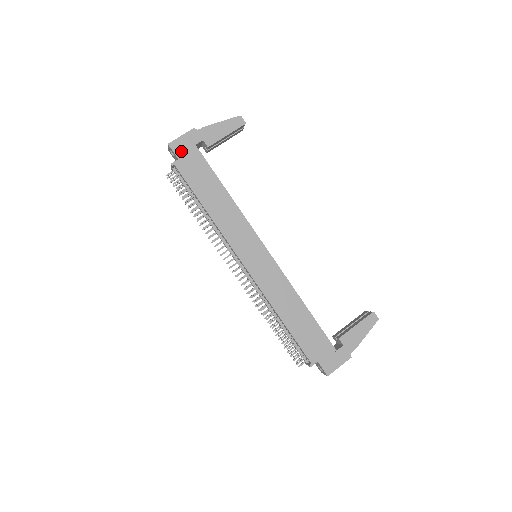
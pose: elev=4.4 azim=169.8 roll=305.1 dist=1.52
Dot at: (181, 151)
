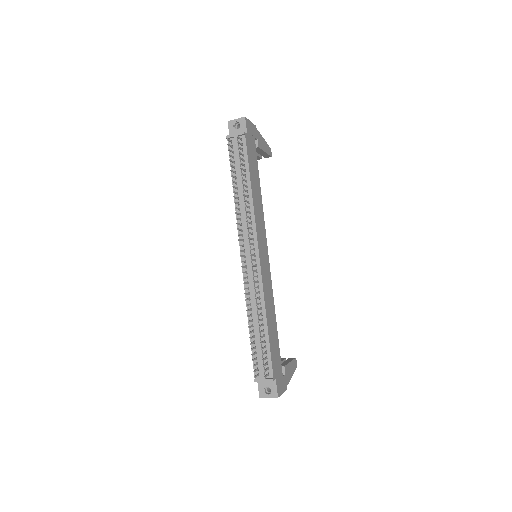
Dot at: (249, 131)
